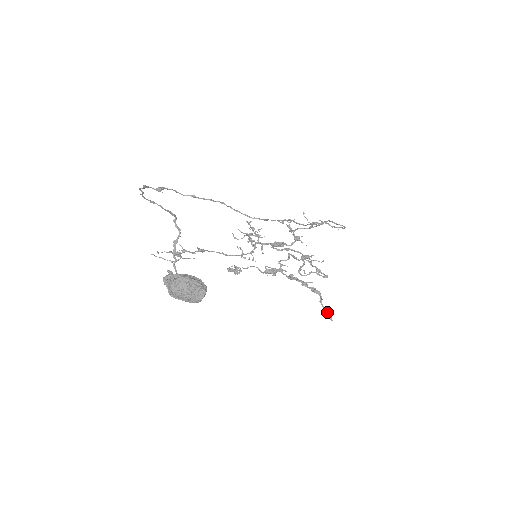
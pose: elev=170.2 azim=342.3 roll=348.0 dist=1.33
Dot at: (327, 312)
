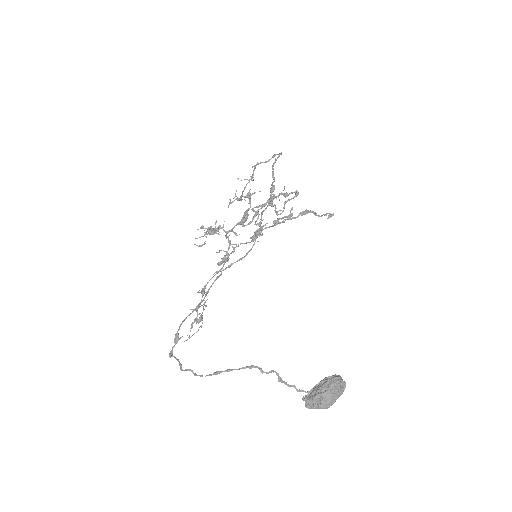
Dot at: (326, 215)
